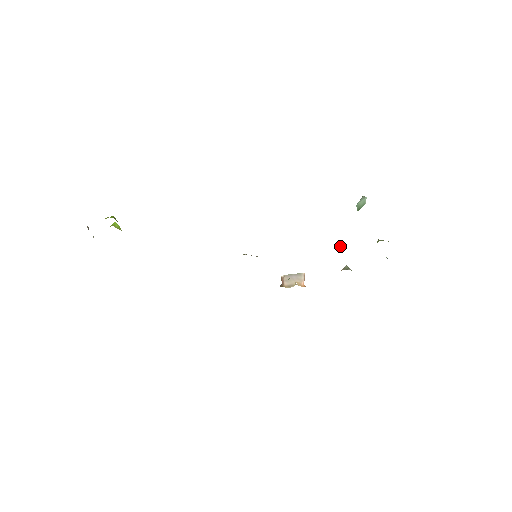
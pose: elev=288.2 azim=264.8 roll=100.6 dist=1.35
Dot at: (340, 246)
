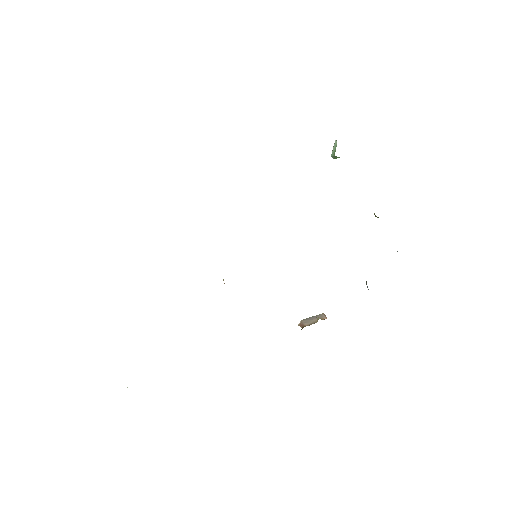
Dot at: occluded
